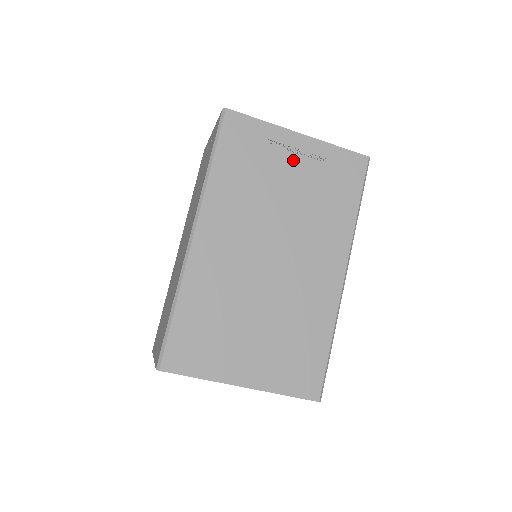
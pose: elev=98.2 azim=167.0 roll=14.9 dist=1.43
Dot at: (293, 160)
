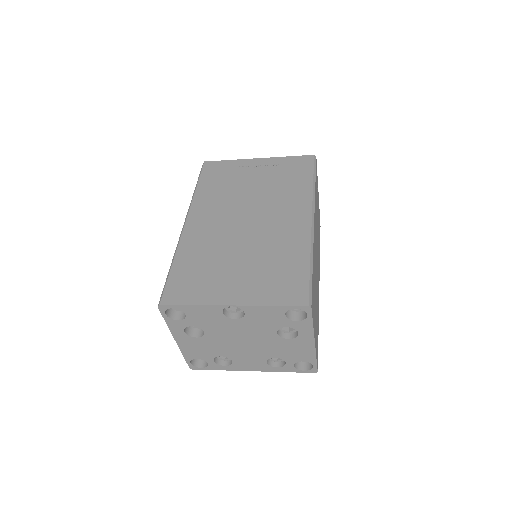
Dot at: (255, 171)
